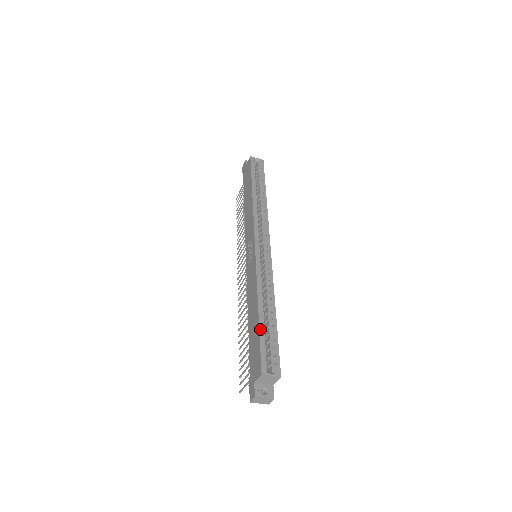
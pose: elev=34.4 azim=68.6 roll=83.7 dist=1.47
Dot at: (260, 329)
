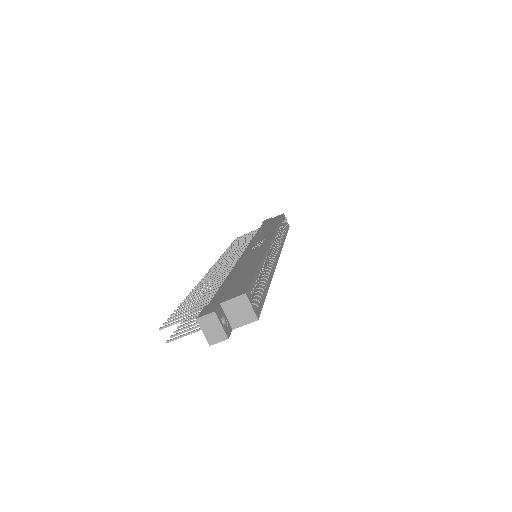
Dot at: (256, 273)
